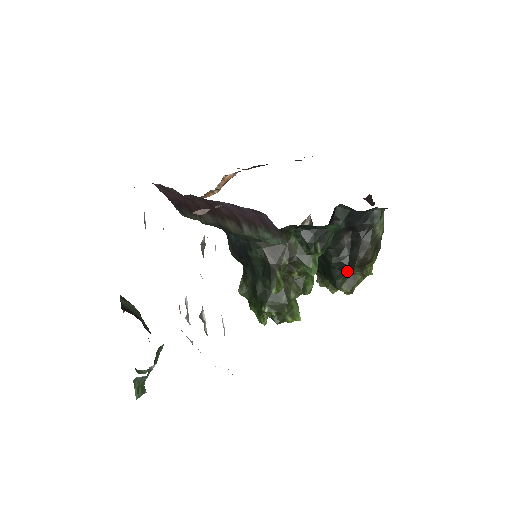
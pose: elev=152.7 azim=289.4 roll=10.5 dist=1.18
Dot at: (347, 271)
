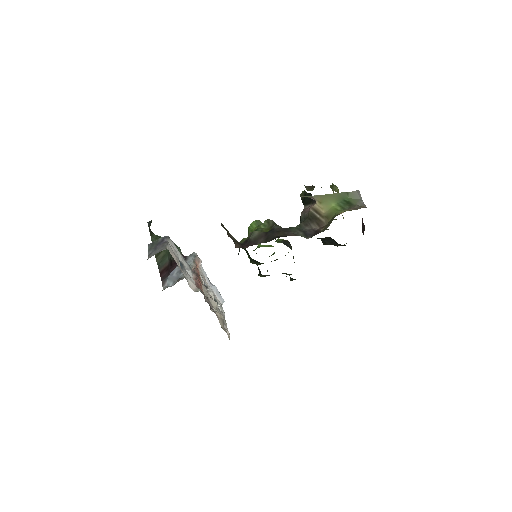
Dot at: occluded
